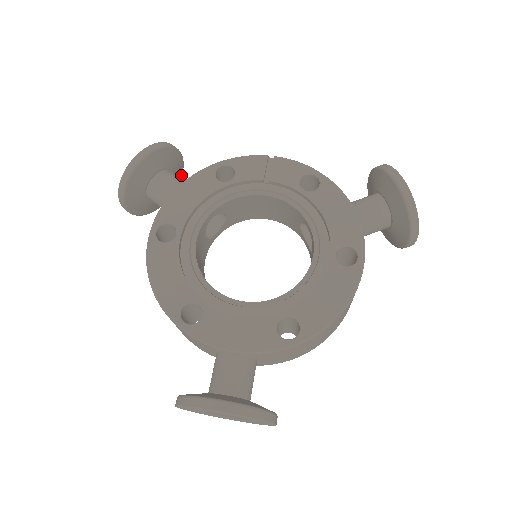
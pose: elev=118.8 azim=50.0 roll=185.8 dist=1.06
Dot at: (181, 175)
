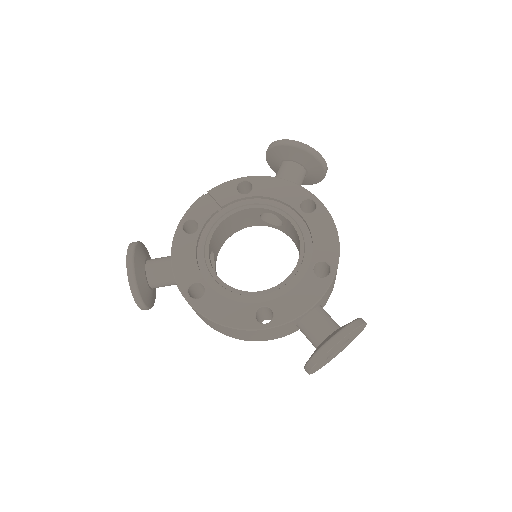
Dot at: occluded
